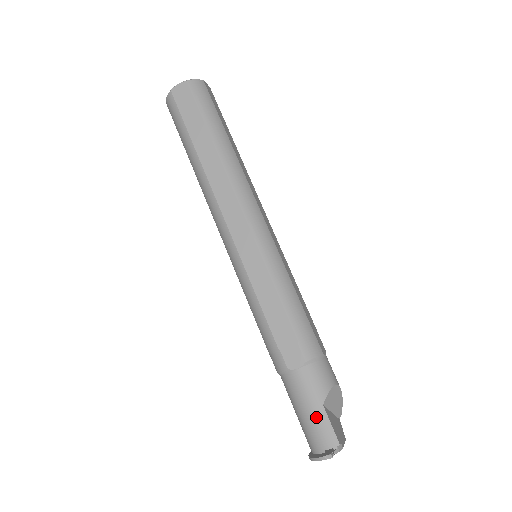
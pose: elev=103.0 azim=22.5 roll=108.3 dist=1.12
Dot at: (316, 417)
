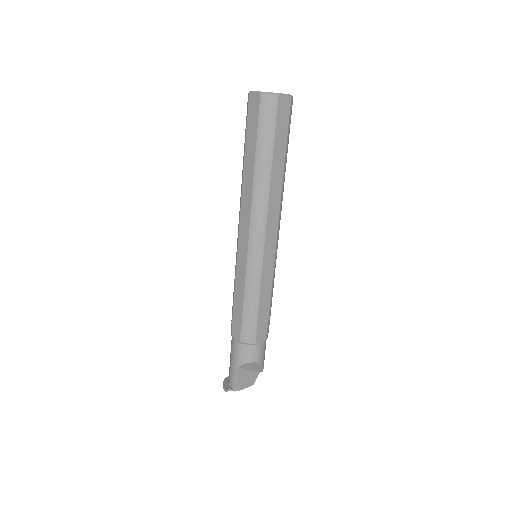
Dot at: (232, 368)
